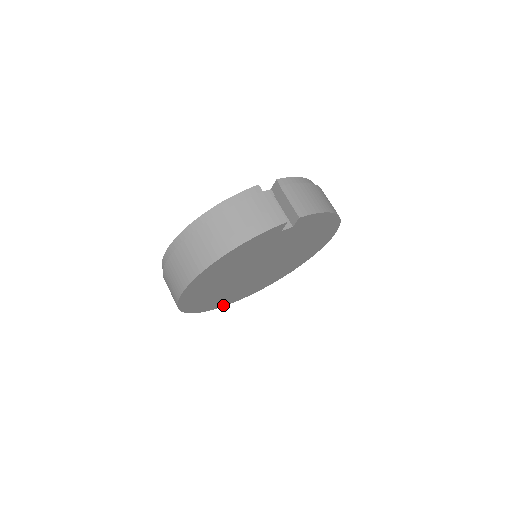
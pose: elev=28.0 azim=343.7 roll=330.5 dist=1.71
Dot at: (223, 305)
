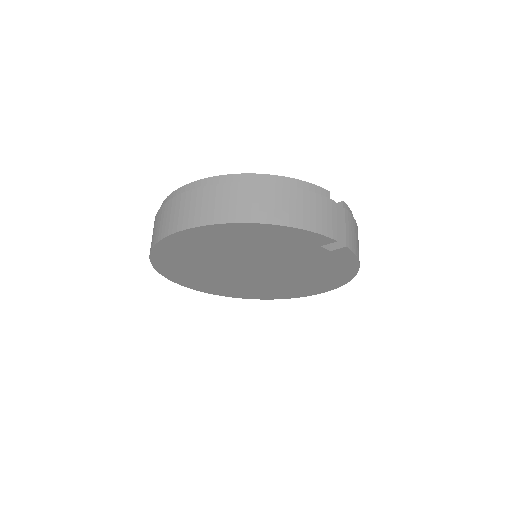
Dot at: (175, 280)
